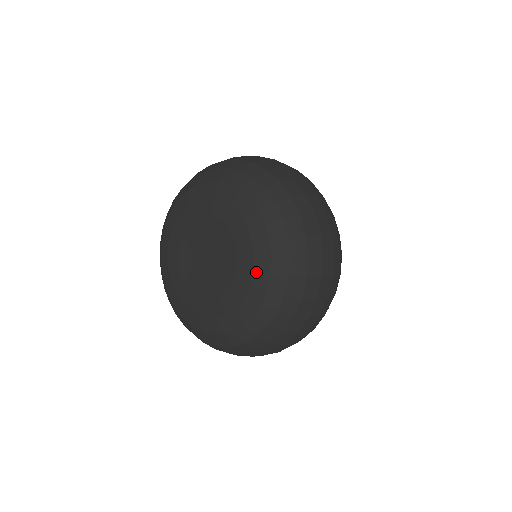
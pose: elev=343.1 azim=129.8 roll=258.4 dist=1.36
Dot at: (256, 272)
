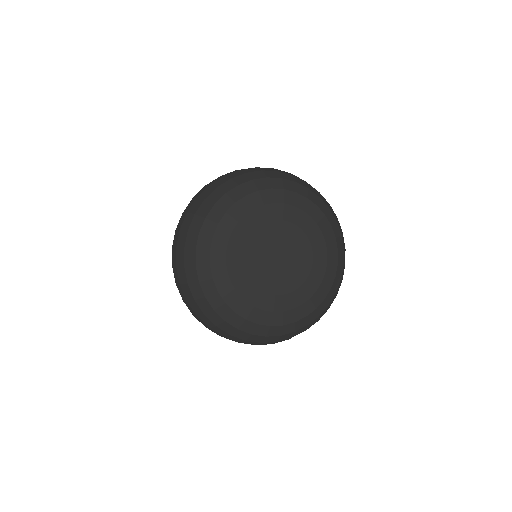
Dot at: (329, 253)
